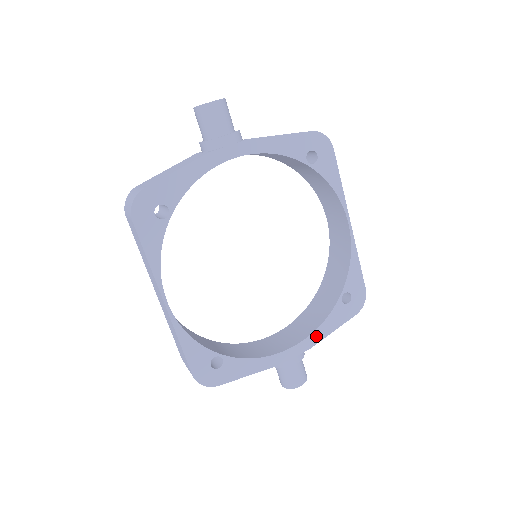
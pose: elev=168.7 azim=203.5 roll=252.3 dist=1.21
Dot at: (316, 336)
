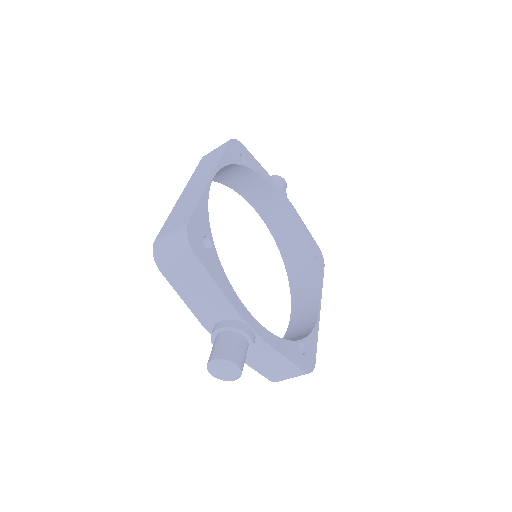
Dot at: (273, 340)
